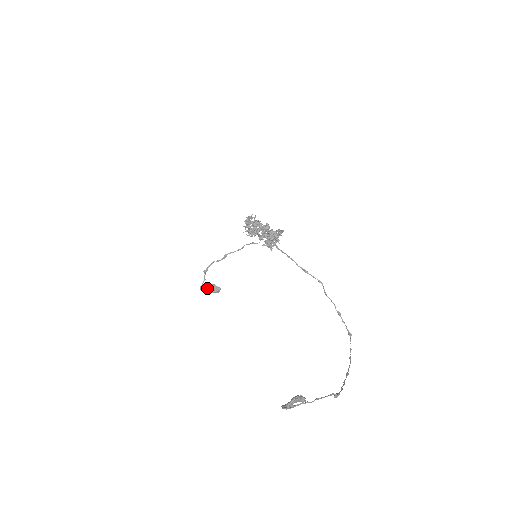
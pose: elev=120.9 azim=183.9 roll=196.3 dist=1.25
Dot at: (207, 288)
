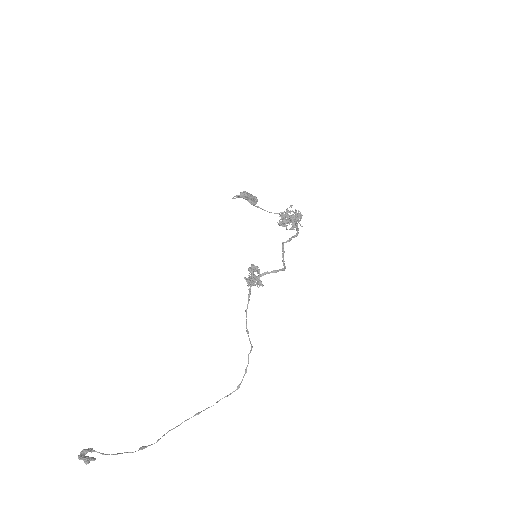
Dot at: (244, 196)
